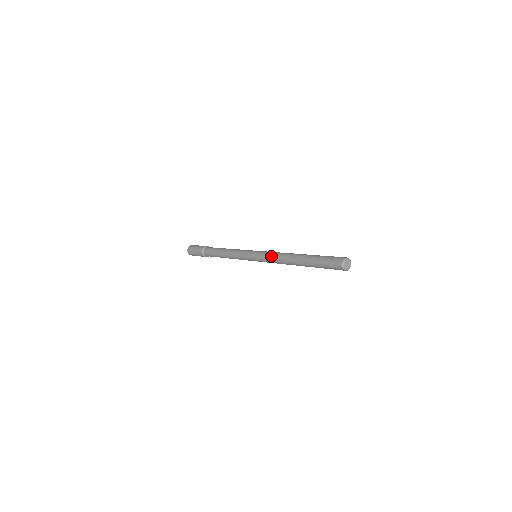
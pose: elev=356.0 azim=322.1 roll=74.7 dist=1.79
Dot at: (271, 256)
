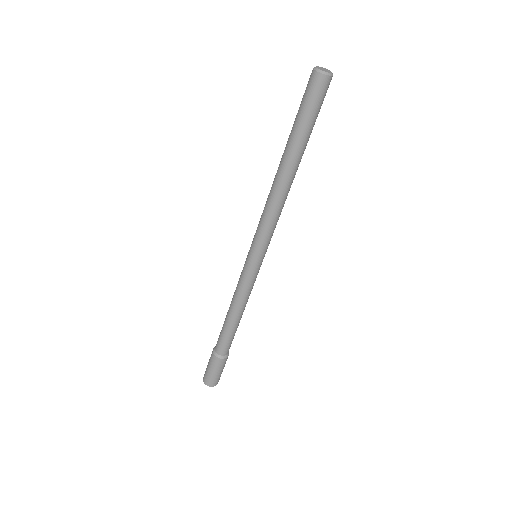
Dot at: (261, 215)
